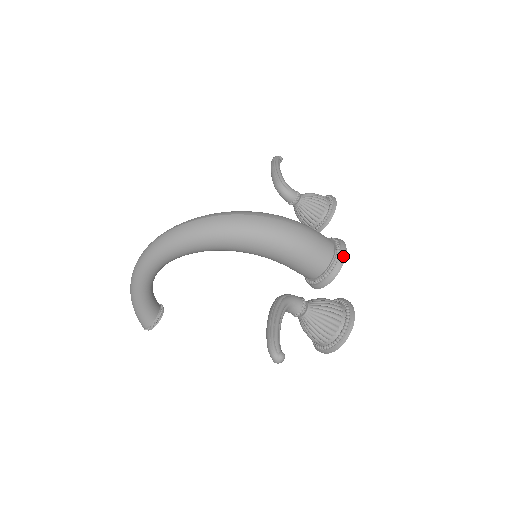
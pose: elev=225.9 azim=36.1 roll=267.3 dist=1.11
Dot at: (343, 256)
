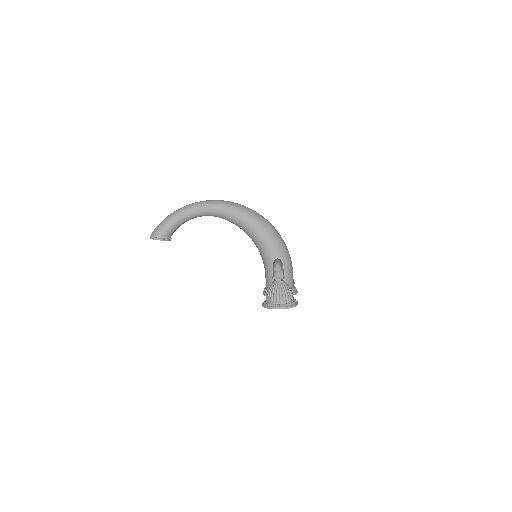
Dot at: (296, 292)
